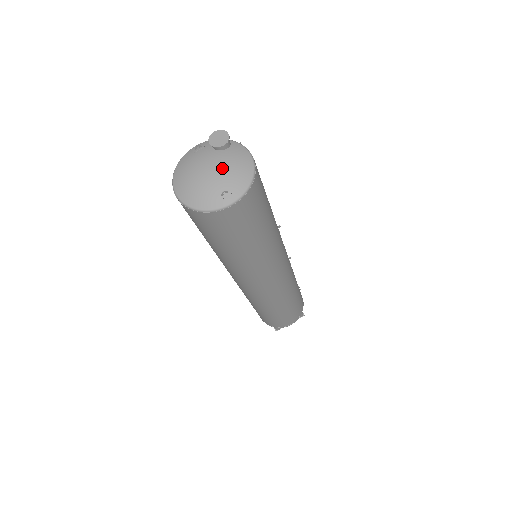
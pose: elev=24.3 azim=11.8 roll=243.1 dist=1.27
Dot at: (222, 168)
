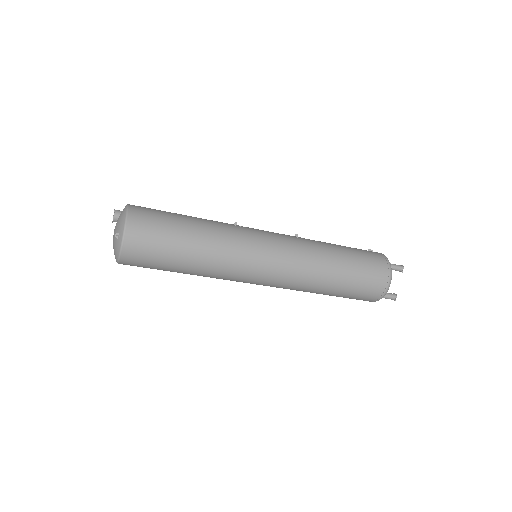
Dot at: (116, 226)
